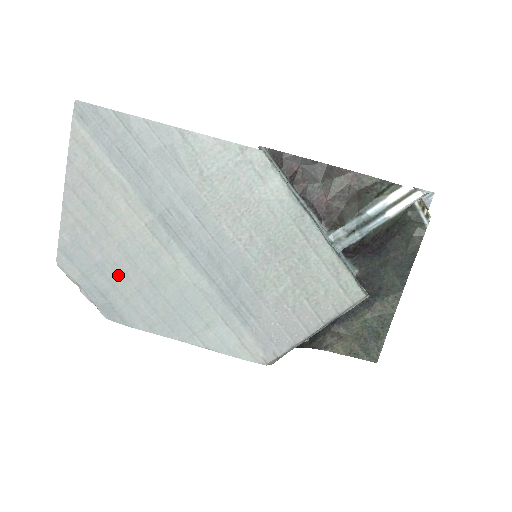
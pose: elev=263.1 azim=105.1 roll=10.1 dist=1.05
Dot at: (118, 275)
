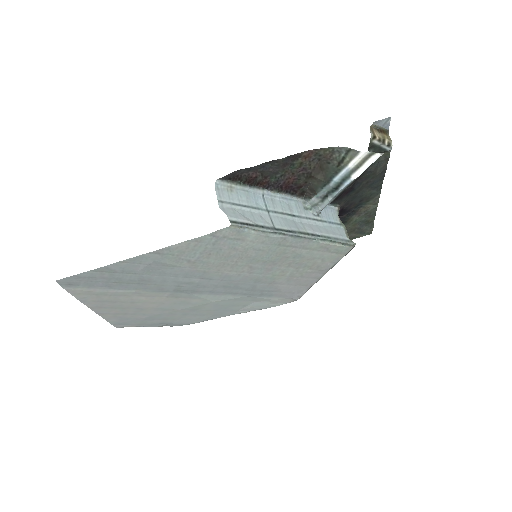
Dot at: (165, 316)
